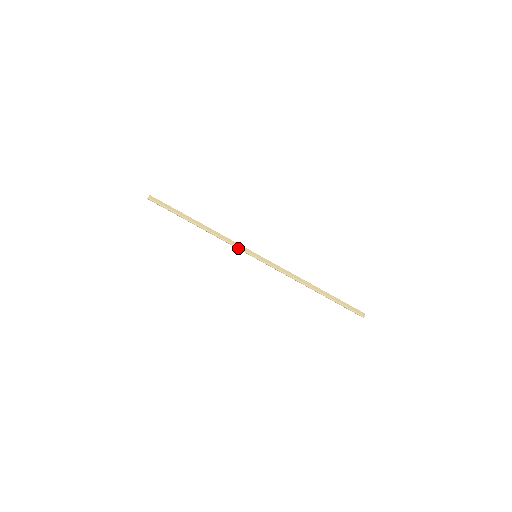
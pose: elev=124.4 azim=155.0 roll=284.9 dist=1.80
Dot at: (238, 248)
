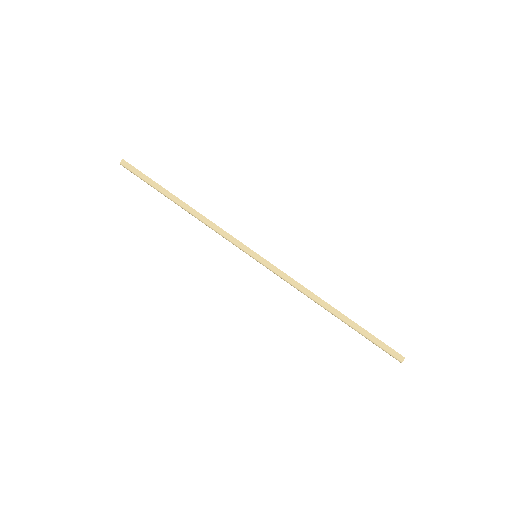
Dot at: (232, 243)
